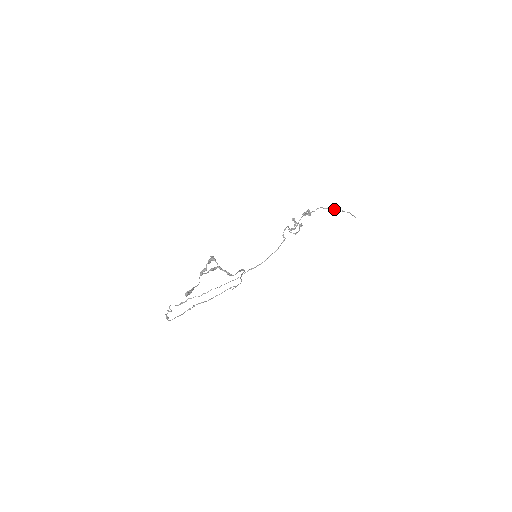
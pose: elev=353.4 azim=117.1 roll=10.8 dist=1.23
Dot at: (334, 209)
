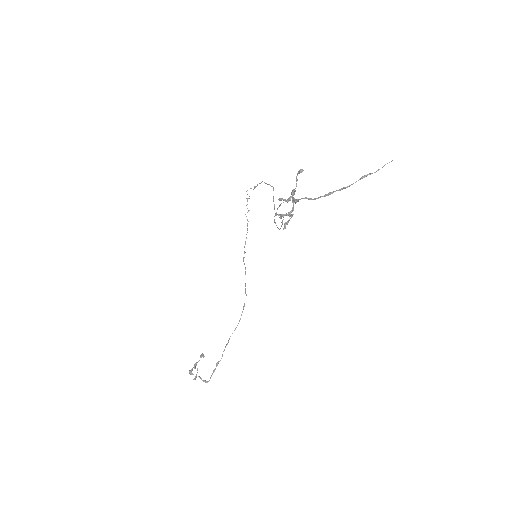
Dot at: (325, 196)
